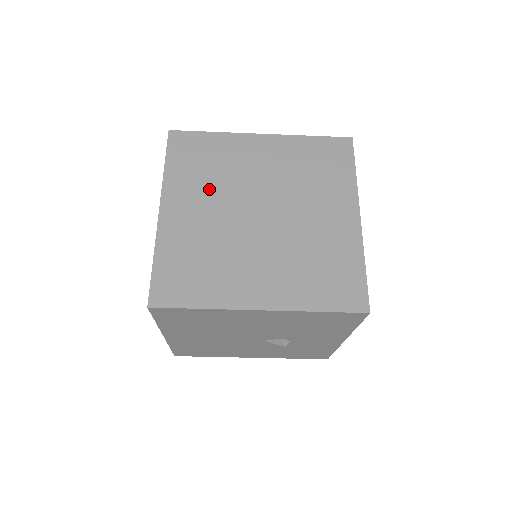
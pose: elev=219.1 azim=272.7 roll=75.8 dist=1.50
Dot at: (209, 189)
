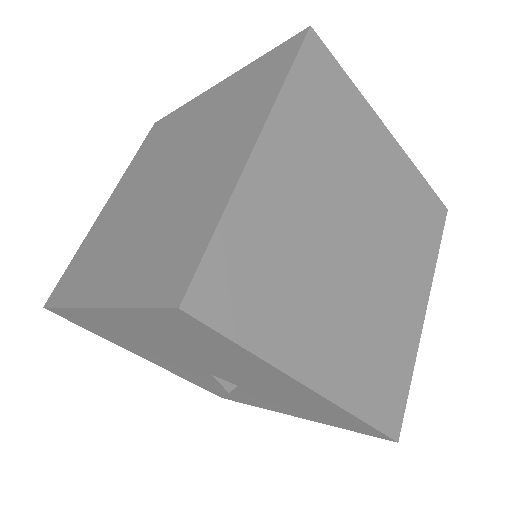
Dot at: (322, 162)
